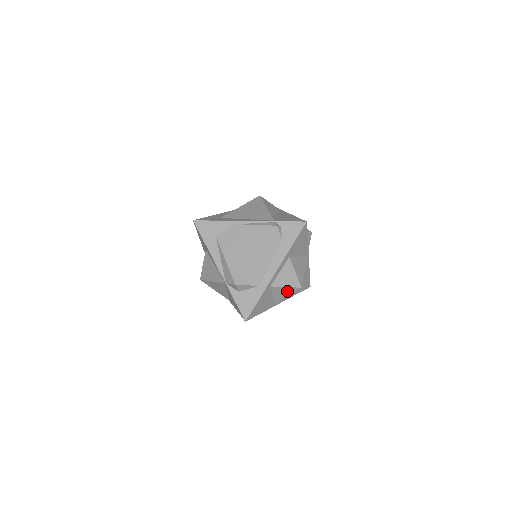
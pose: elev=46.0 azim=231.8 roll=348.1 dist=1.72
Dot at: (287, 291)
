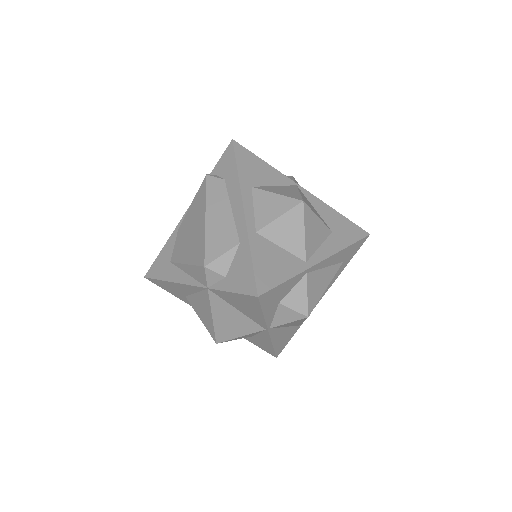
Dot at: (292, 224)
